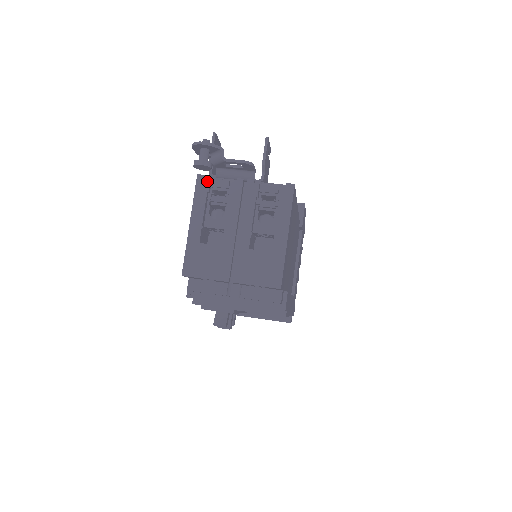
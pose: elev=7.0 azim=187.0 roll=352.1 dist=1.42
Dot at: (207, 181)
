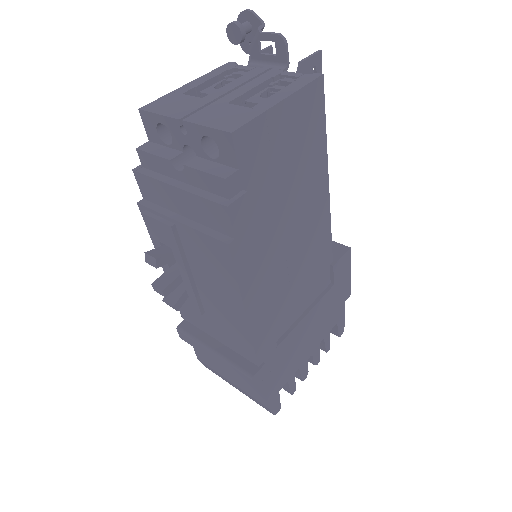
Dot at: (234, 65)
